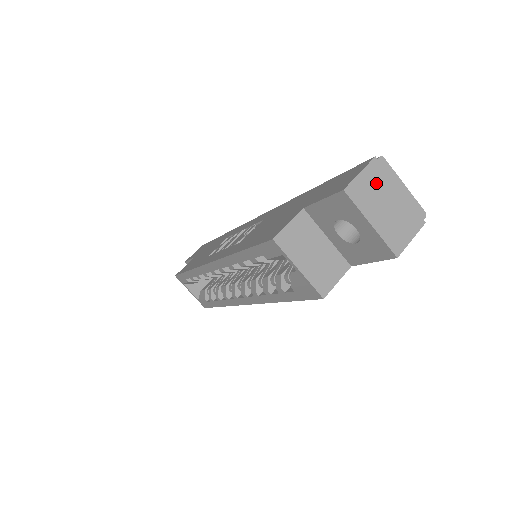
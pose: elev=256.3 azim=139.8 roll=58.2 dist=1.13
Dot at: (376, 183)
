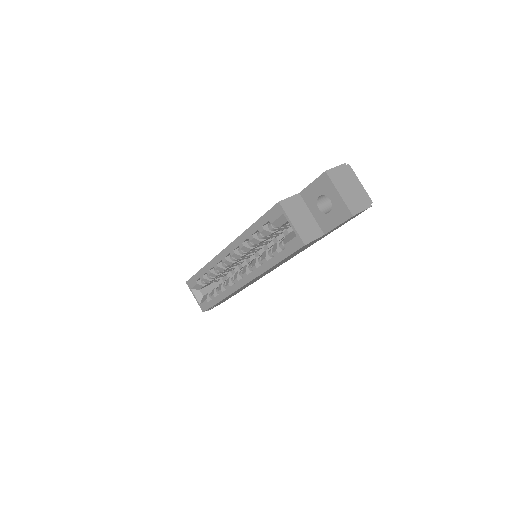
Dot at: (344, 175)
